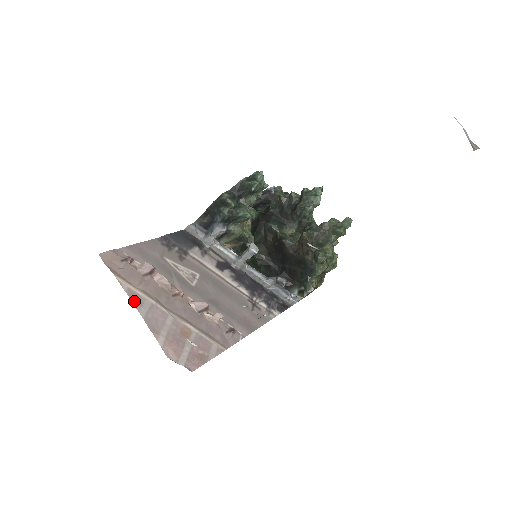
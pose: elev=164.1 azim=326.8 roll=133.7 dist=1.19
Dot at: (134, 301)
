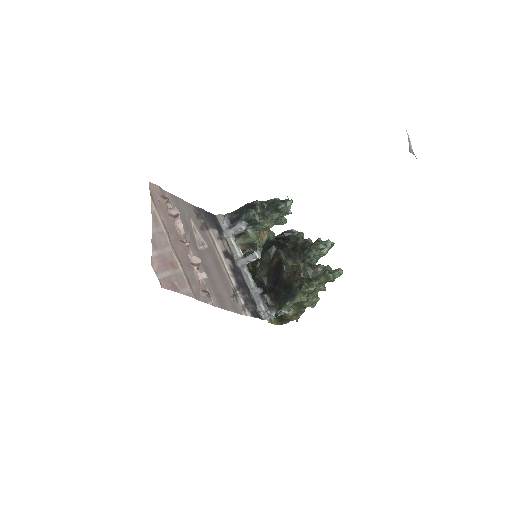
Dot at: (153, 220)
